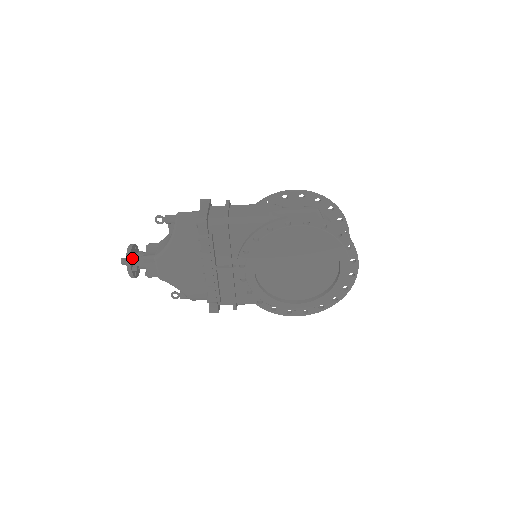
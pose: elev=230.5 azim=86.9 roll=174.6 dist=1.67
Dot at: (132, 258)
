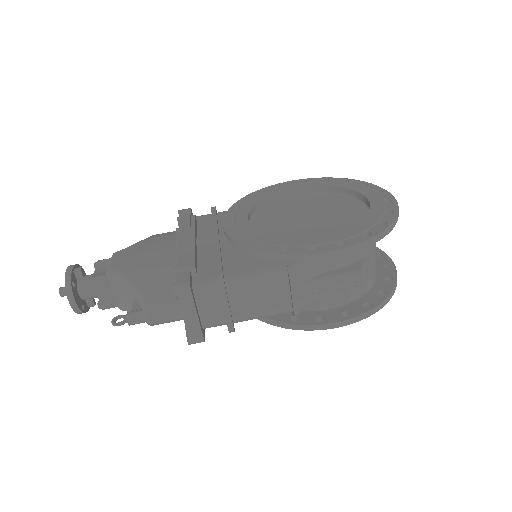
Dot at: occluded
